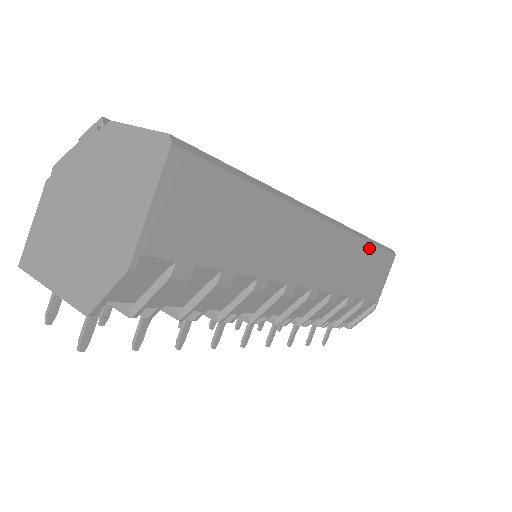
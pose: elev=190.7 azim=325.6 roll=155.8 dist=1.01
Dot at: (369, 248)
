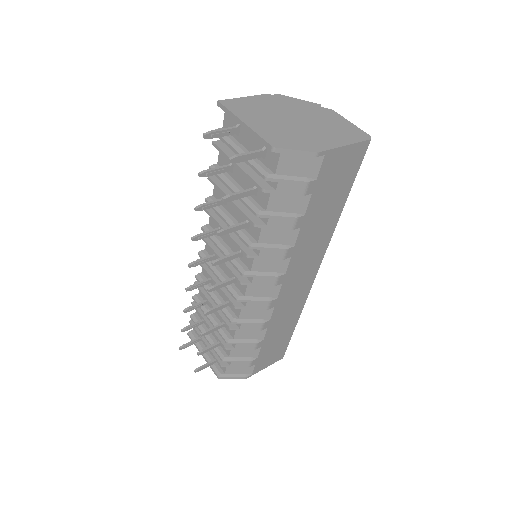
Dot at: (293, 326)
